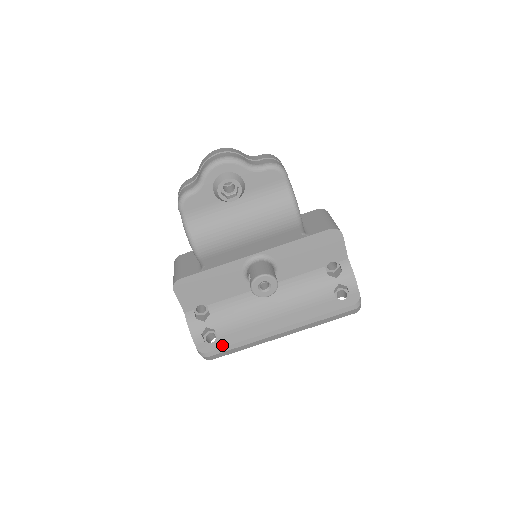
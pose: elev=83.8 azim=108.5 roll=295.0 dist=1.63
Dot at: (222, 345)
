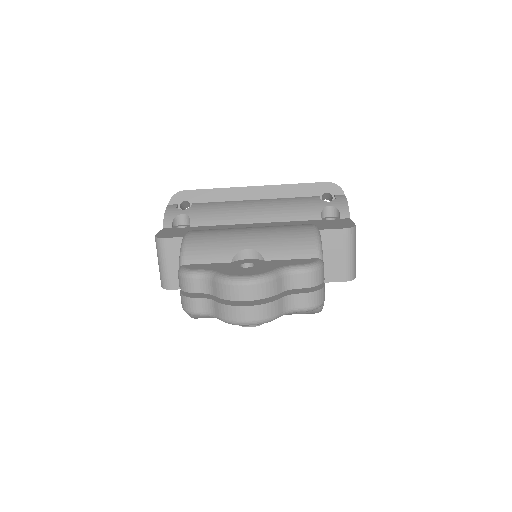
Dot at: occluded
